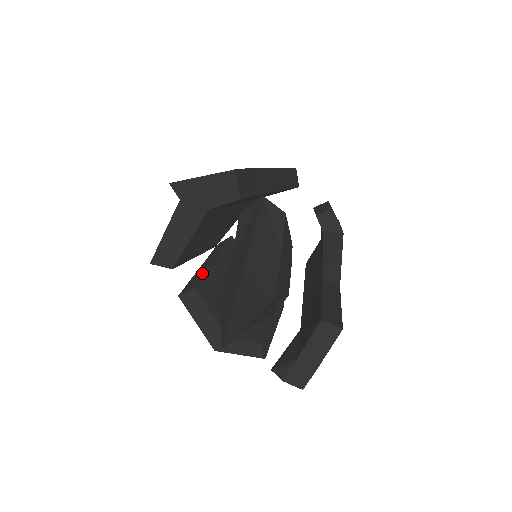
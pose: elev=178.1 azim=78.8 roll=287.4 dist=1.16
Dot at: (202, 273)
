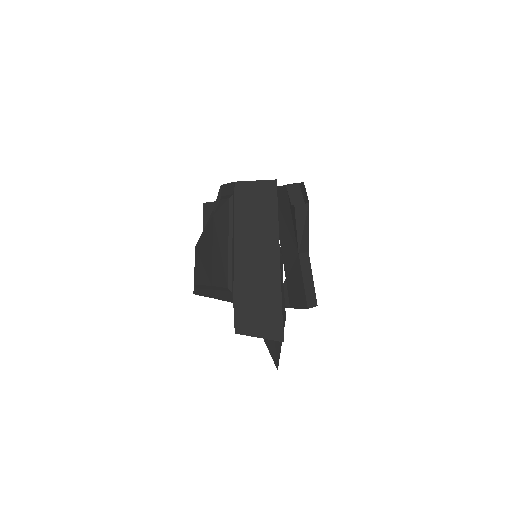
Dot at: occluded
